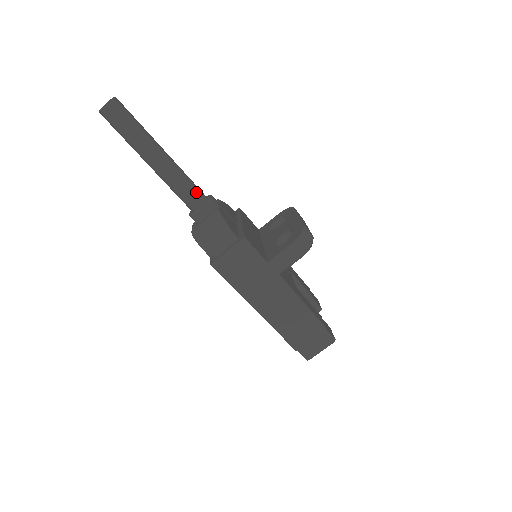
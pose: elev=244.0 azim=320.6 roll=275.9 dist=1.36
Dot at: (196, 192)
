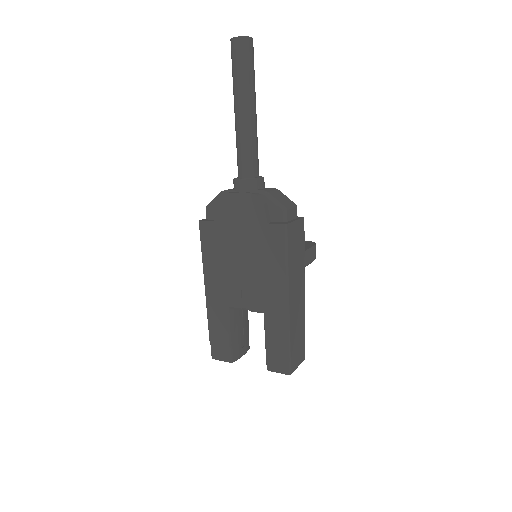
Dot at: (258, 163)
